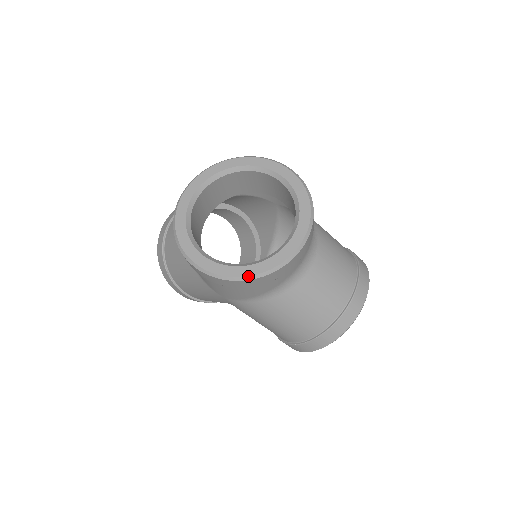
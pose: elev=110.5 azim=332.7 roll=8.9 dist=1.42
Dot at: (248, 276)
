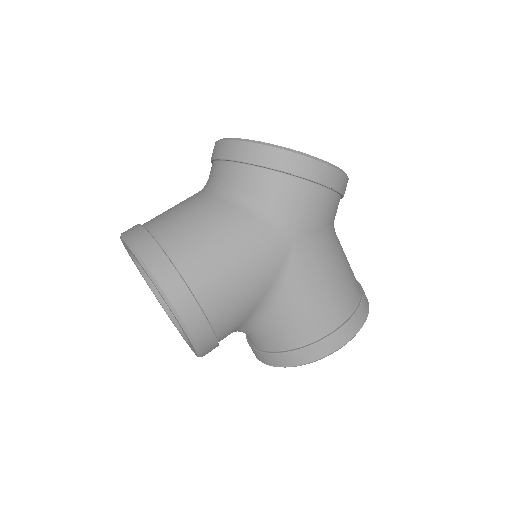
Dot at: (342, 170)
